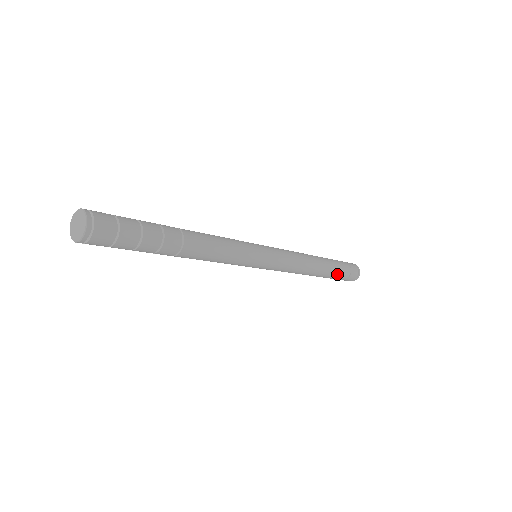
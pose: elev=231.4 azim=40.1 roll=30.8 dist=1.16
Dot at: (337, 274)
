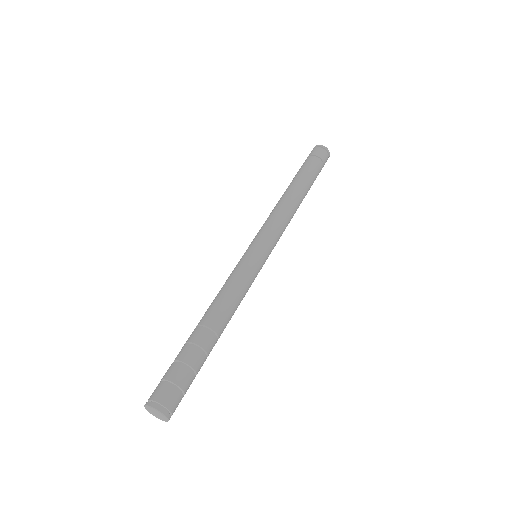
Dot at: (314, 178)
